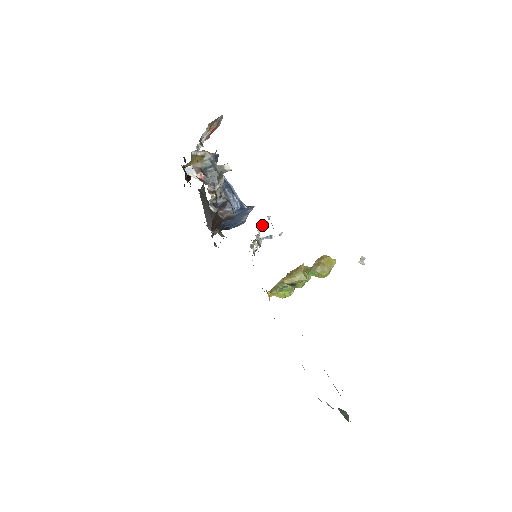
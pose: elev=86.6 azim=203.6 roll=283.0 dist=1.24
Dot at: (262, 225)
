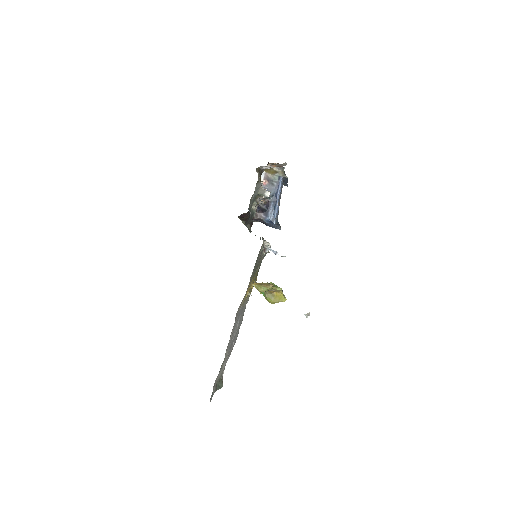
Dot at: occluded
